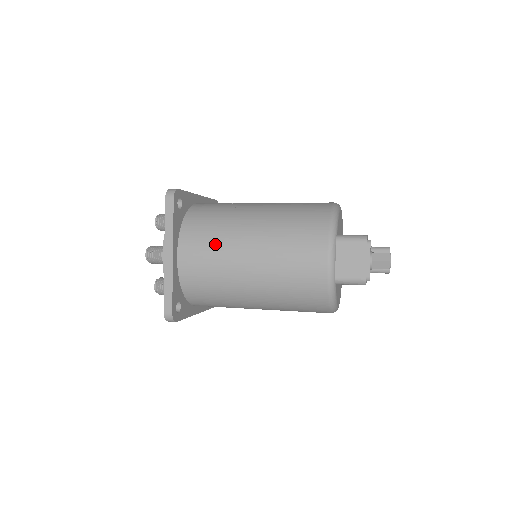
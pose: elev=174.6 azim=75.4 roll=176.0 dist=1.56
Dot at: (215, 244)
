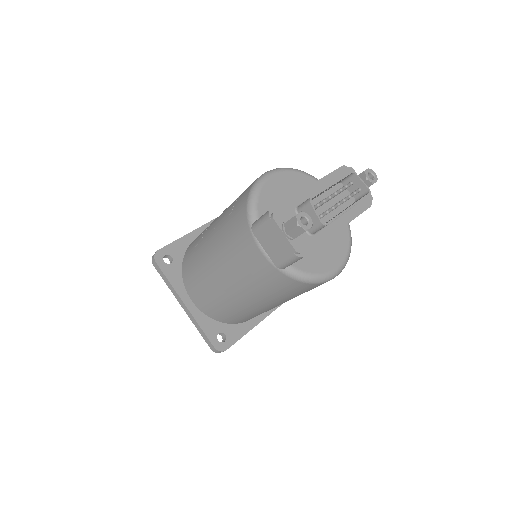
Dot at: (200, 280)
